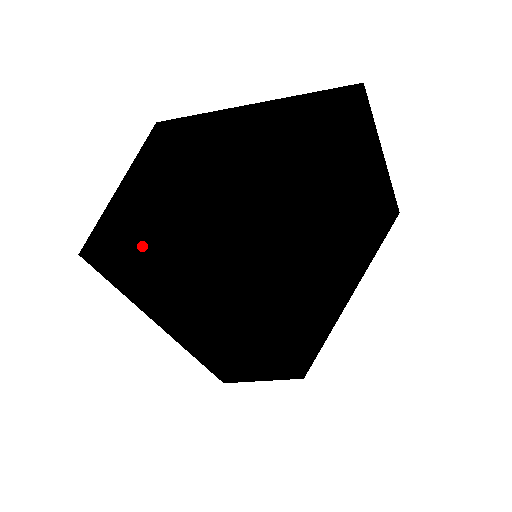
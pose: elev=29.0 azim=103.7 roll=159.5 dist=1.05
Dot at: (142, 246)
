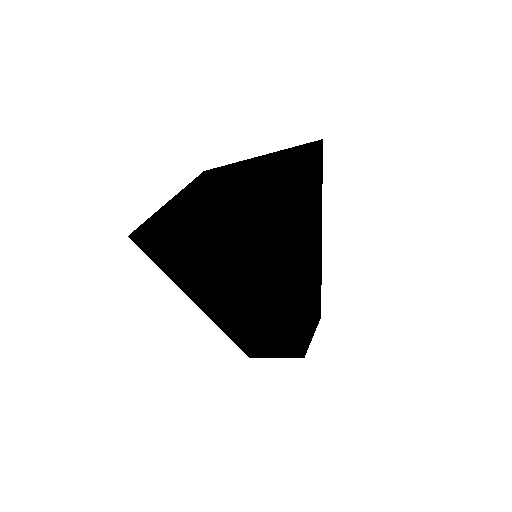
Dot at: (155, 231)
